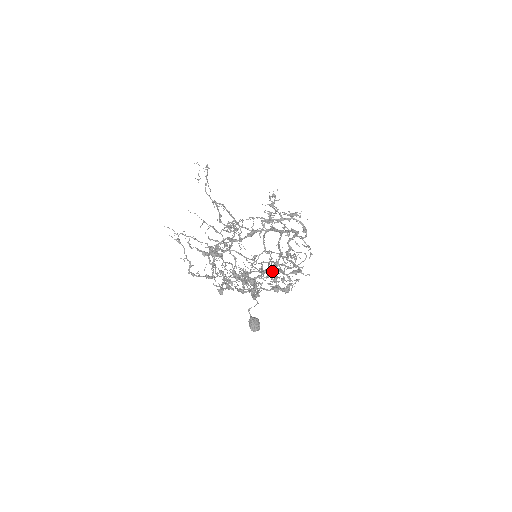
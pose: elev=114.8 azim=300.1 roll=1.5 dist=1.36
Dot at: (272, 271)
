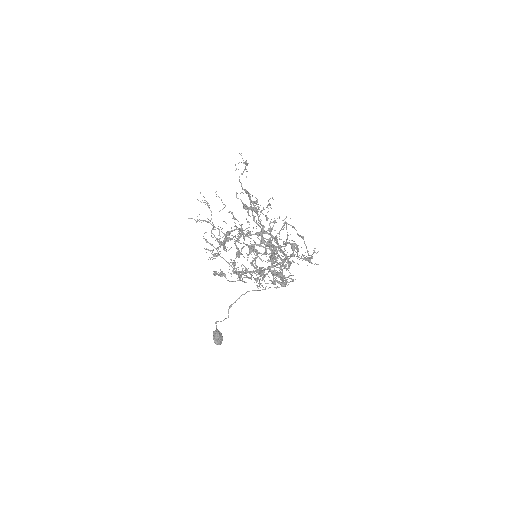
Dot at: (294, 244)
